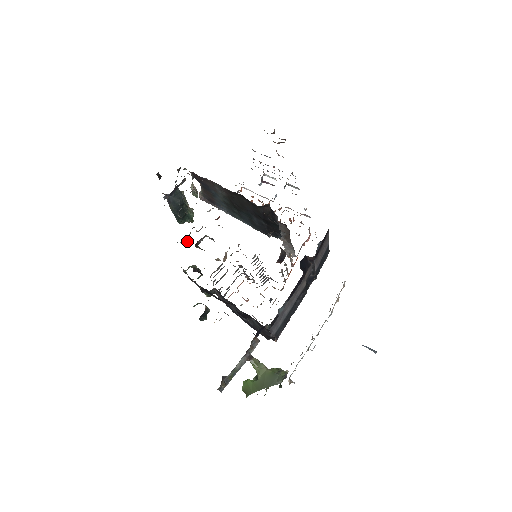
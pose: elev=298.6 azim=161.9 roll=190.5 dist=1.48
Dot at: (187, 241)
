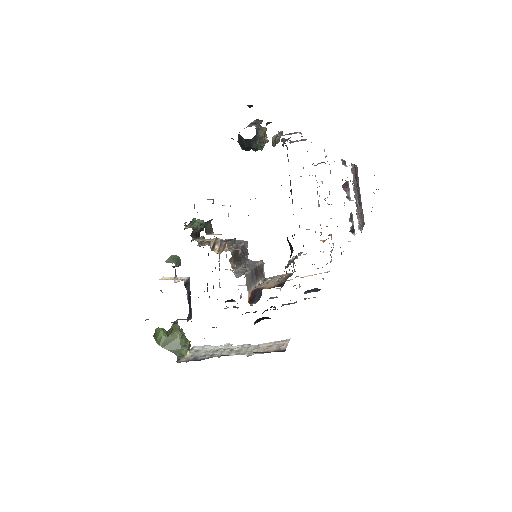
Dot at: occluded
